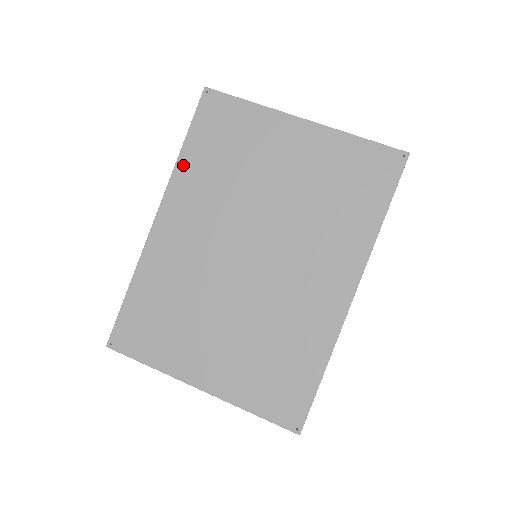
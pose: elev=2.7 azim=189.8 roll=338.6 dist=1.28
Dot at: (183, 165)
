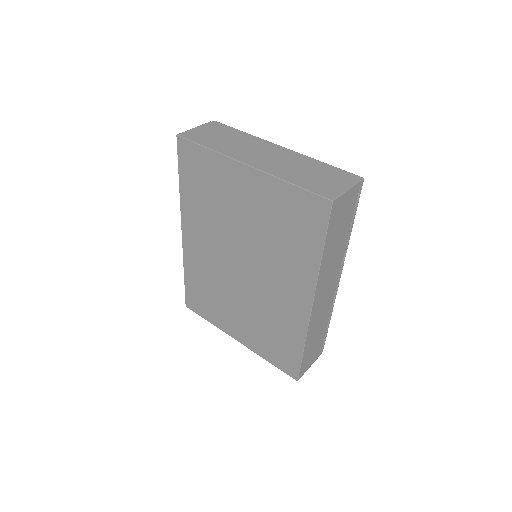
Dot at: (184, 198)
